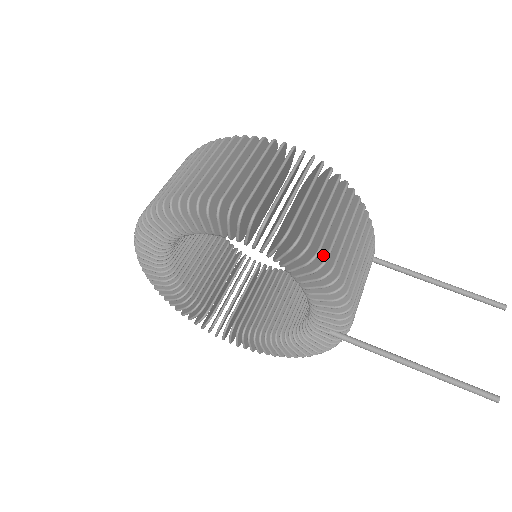
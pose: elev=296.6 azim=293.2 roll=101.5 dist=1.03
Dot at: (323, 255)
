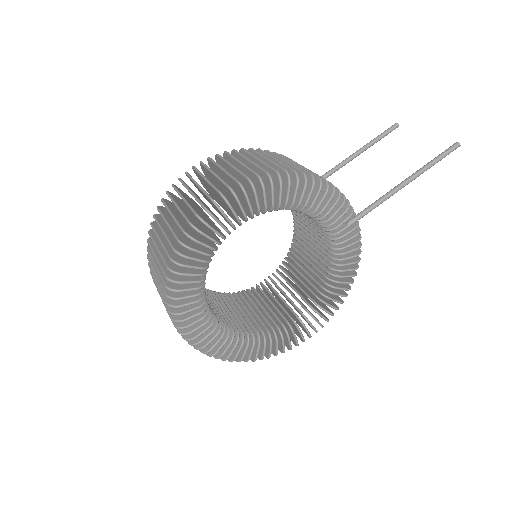
Dot at: (290, 174)
